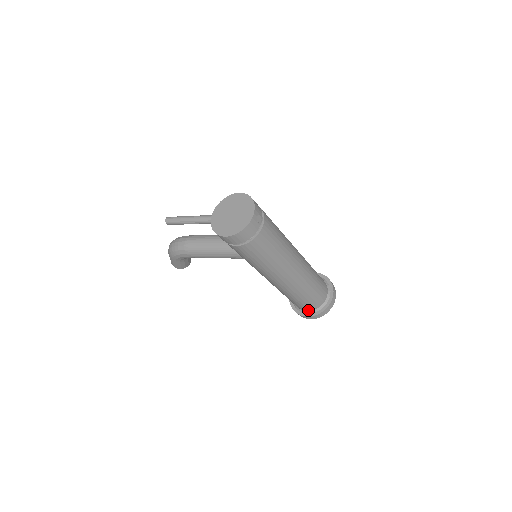
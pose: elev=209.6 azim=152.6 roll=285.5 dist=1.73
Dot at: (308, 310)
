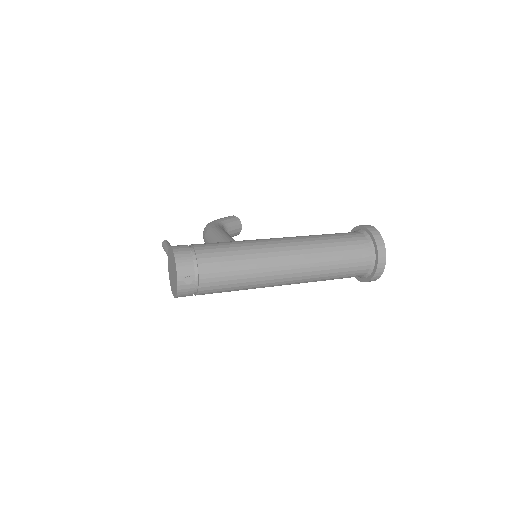
Dot at: occluded
